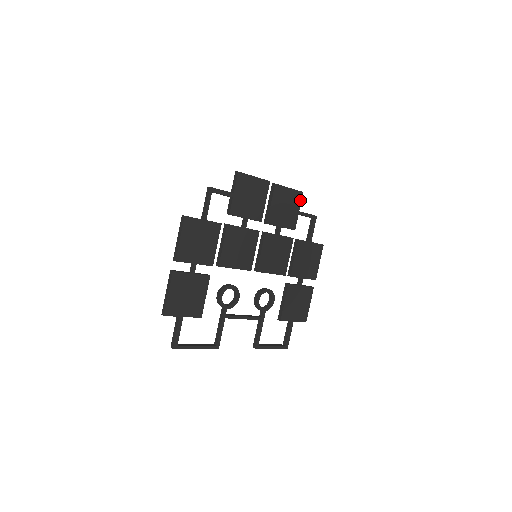
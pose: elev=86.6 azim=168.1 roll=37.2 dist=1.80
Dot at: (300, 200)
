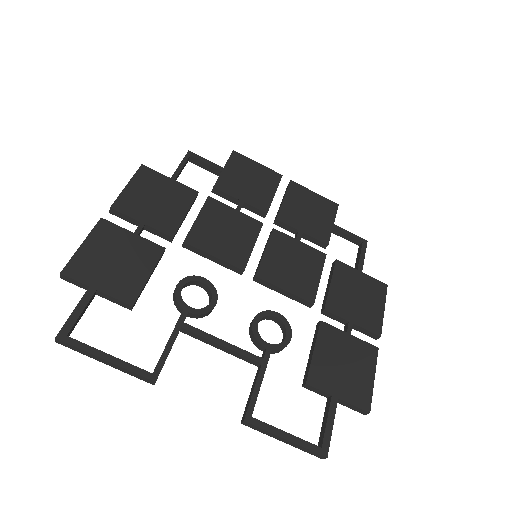
Dot at: (334, 212)
